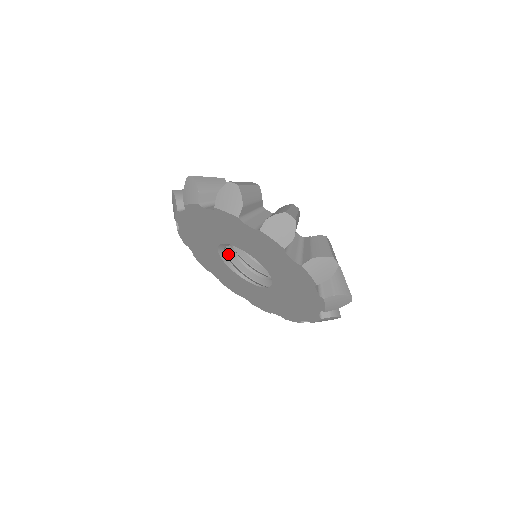
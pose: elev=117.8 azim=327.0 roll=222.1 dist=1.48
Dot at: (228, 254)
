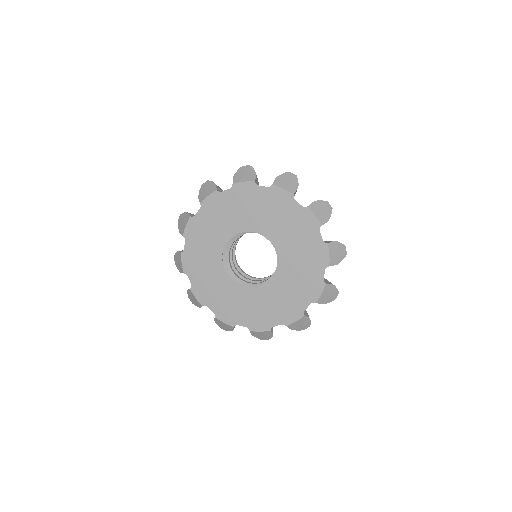
Dot at: occluded
